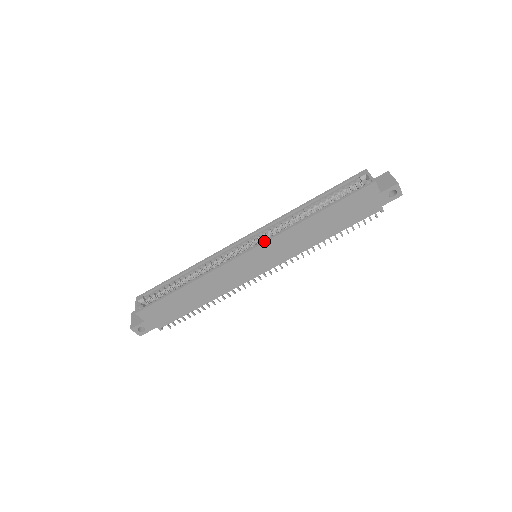
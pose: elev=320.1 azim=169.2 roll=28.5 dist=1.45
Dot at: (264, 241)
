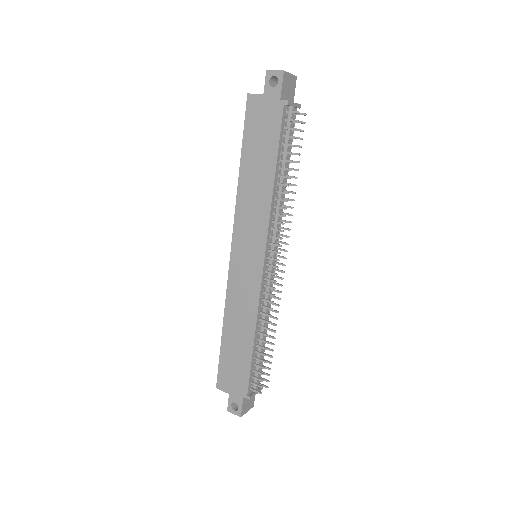
Dot at: (233, 233)
